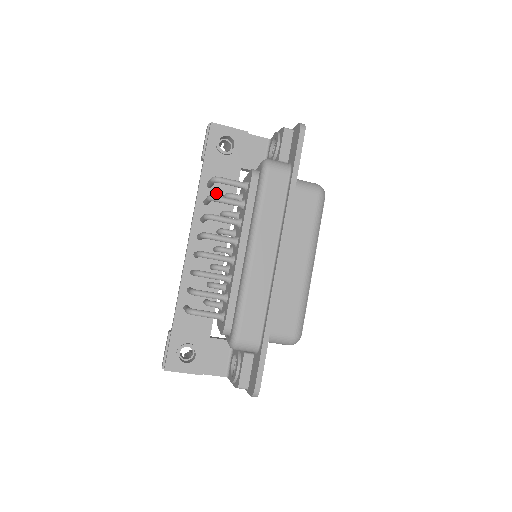
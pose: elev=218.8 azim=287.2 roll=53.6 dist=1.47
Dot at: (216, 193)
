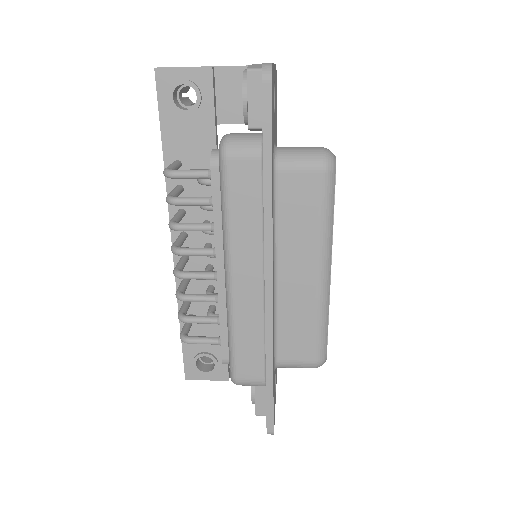
Dot at: occluded
